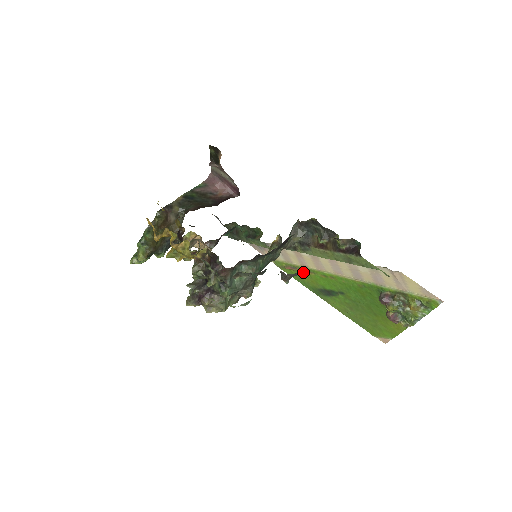
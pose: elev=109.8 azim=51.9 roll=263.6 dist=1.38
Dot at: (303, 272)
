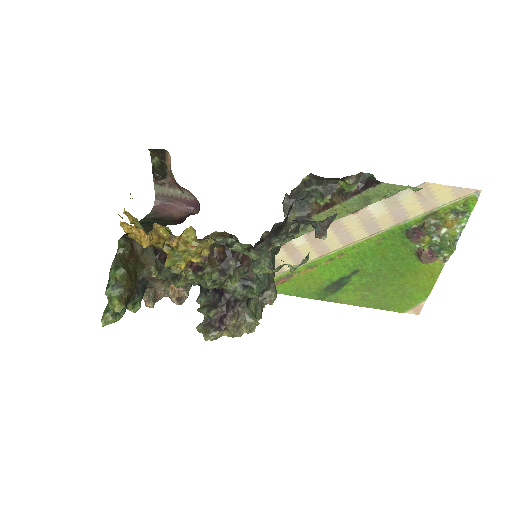
Dot at: (301, 275)
